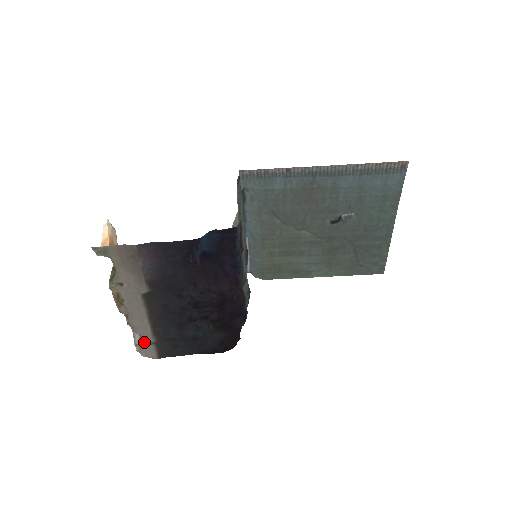
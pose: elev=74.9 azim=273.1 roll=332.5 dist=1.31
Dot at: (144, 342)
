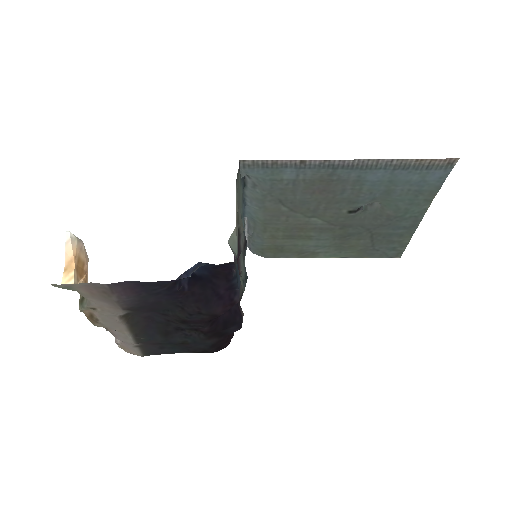
Dot at: (126, 344)
